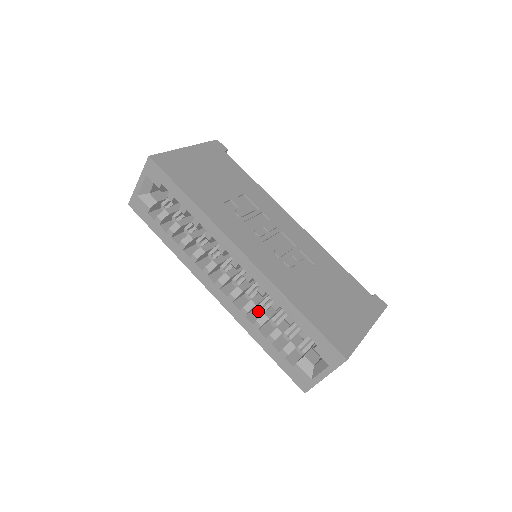
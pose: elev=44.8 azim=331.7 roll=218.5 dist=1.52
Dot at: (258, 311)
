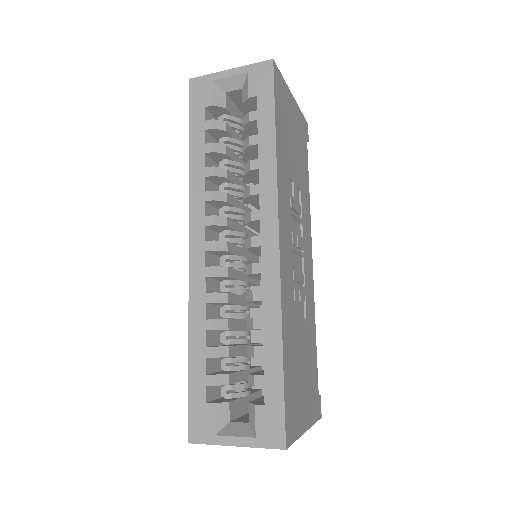
Dot at: (217, 310)
